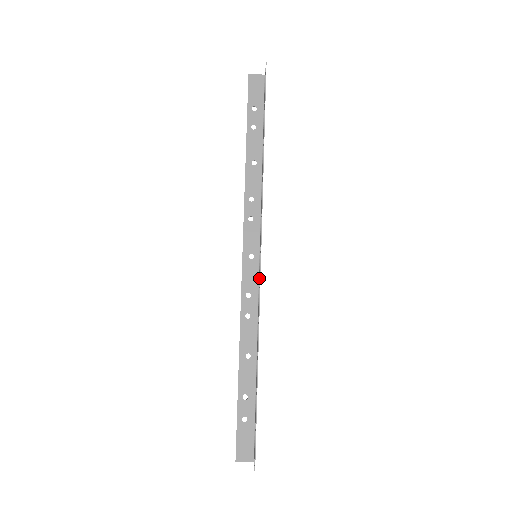
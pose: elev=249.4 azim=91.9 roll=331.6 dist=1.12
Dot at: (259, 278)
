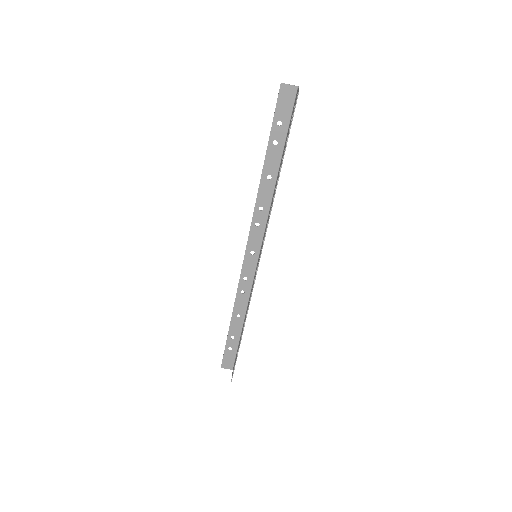
Dot at: (255, 274)
